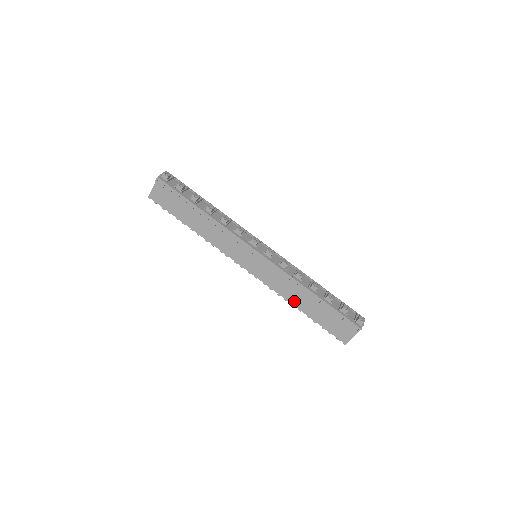
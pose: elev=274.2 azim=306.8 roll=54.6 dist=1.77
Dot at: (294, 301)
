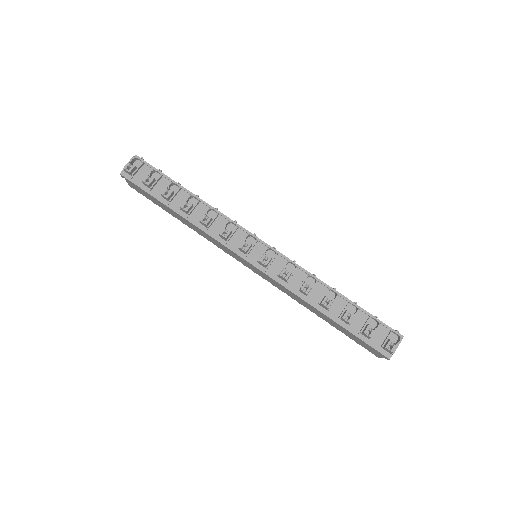
Dot at: (309, 308)
